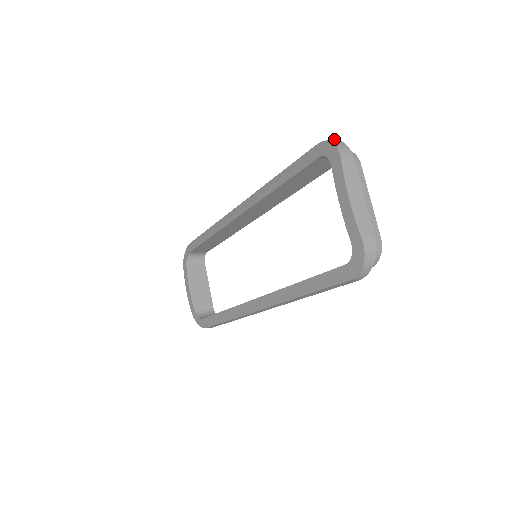
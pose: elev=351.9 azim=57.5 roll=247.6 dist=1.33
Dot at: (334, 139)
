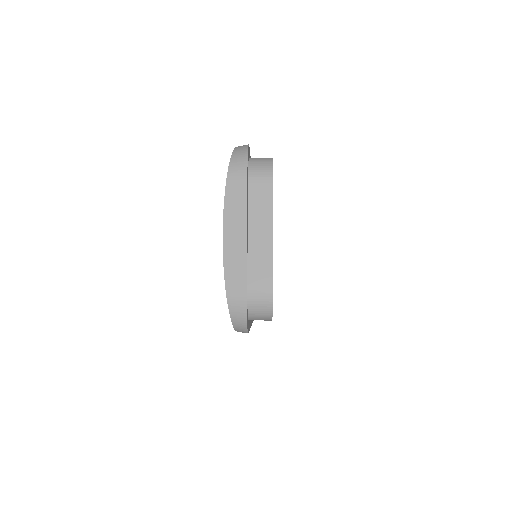
Dot at: (247, 145)
